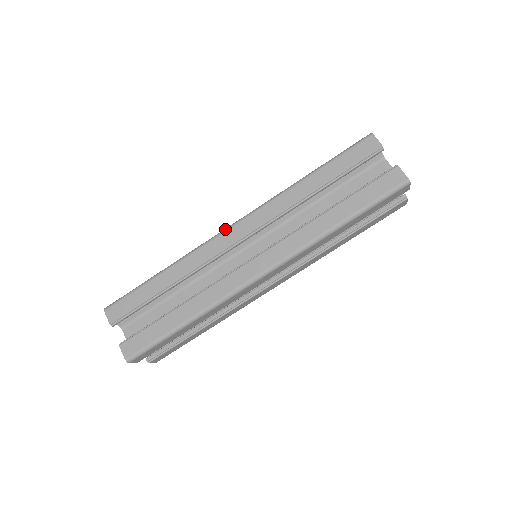
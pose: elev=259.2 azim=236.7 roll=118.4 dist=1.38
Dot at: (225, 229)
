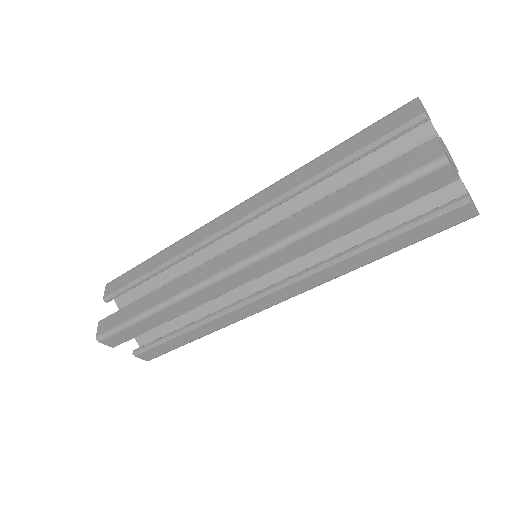
Dot at: (222, 214)
